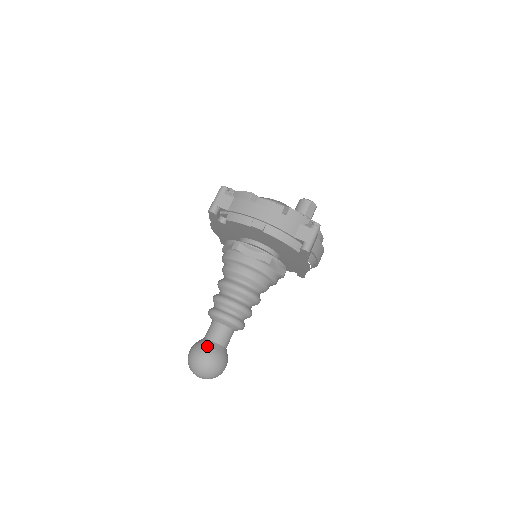
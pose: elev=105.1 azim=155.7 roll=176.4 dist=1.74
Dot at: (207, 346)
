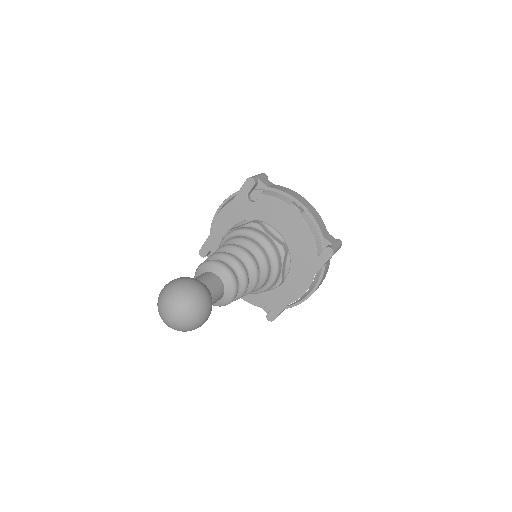
Dot at: occluded
